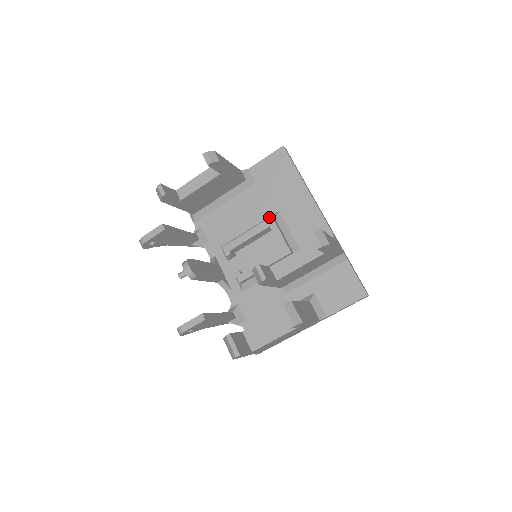
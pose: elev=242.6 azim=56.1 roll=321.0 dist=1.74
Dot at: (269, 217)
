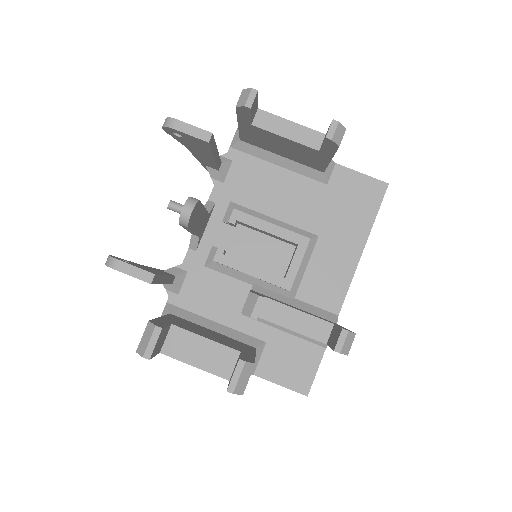
Dot at: (304, 231)
